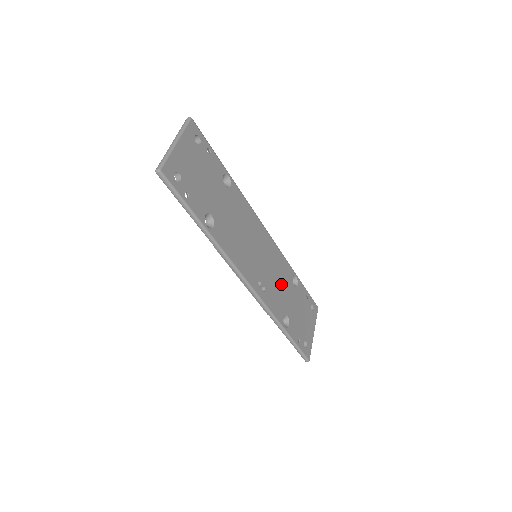
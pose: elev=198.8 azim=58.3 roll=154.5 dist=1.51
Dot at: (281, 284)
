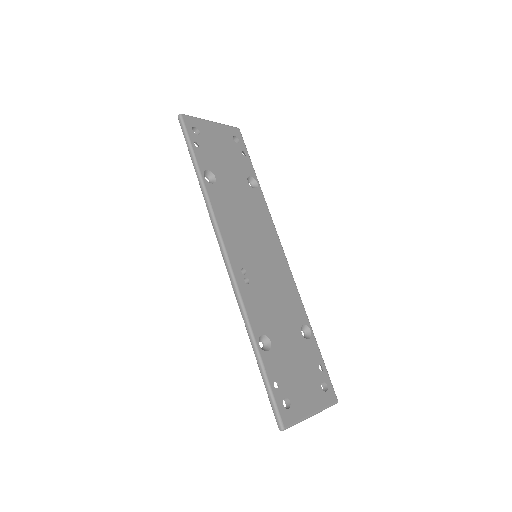
Dot at: (279, 308)
